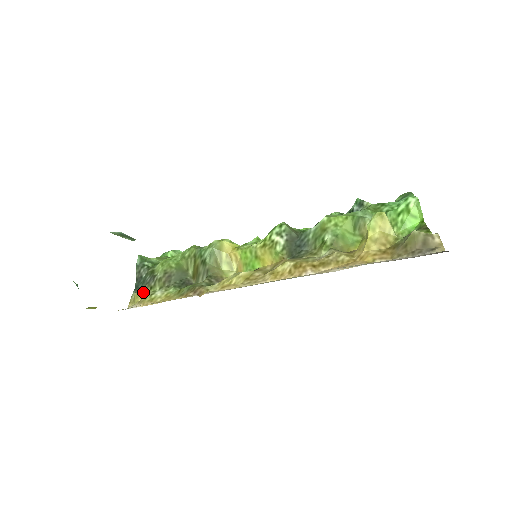
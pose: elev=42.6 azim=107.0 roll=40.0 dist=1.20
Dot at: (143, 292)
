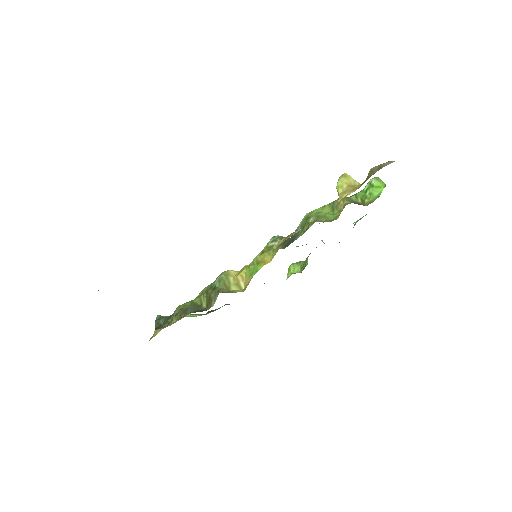
Dot at: (161, 328)
